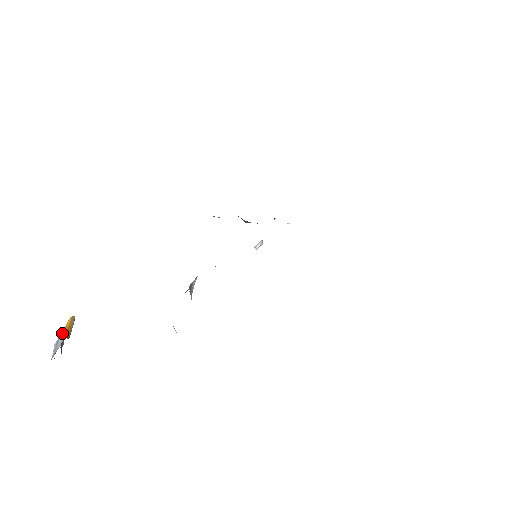
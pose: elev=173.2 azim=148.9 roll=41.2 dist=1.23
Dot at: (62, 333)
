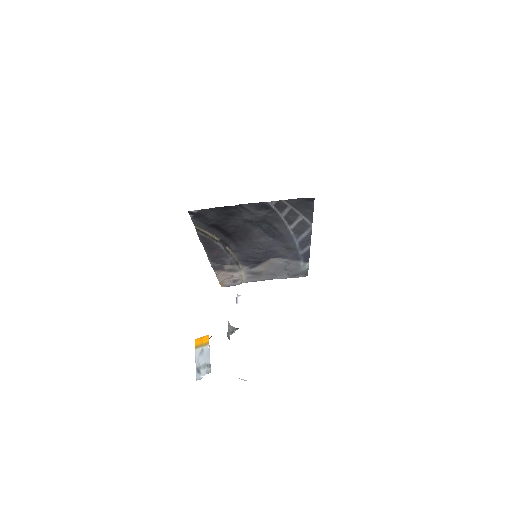
Dot at: (197, 357)
